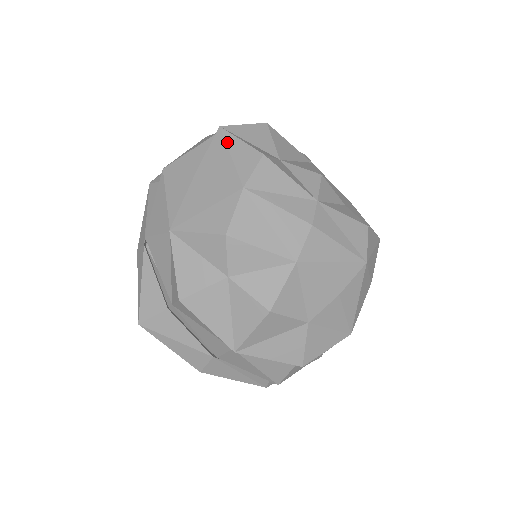
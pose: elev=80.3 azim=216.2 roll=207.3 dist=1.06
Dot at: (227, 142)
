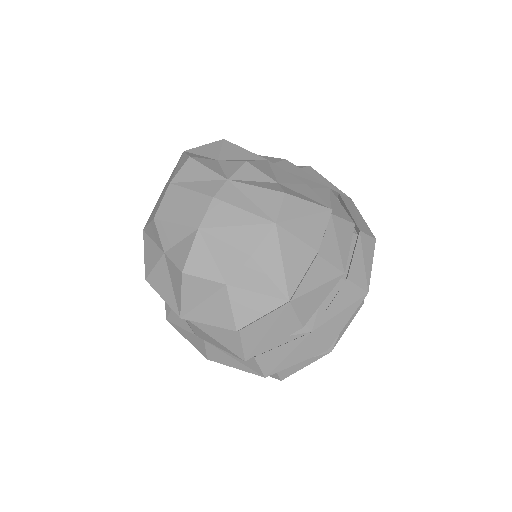
Dot at: (180, 159)
